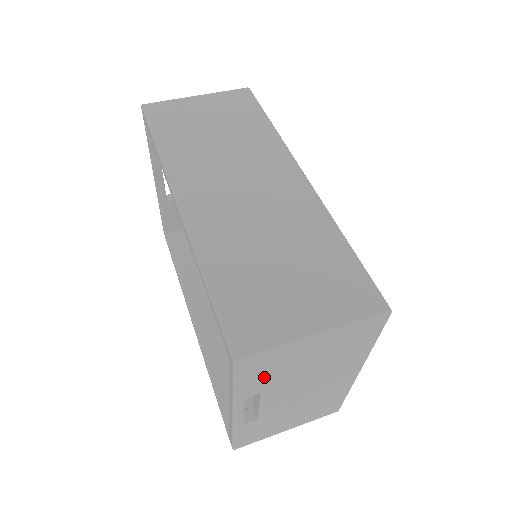
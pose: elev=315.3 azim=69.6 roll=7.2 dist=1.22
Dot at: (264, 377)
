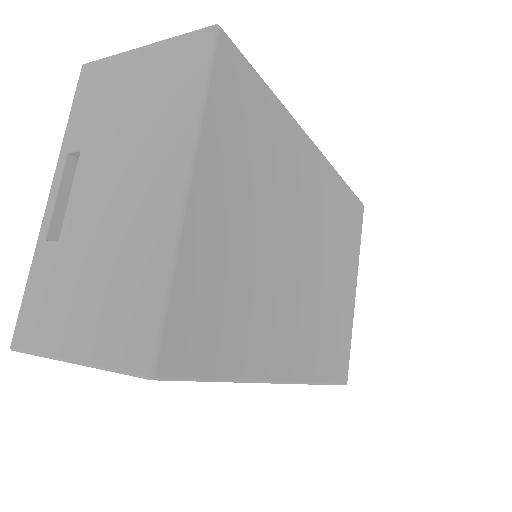
Dot at: (91, 110)
